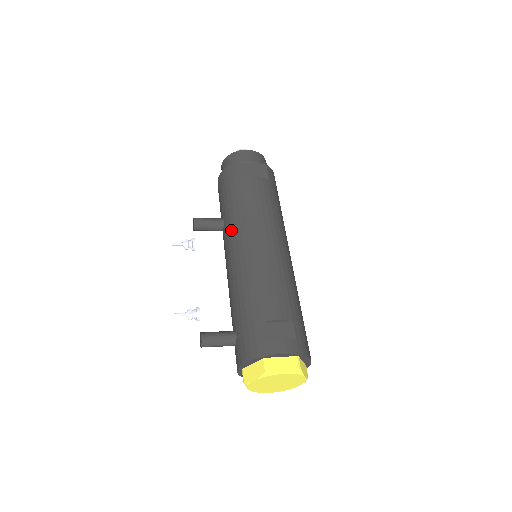
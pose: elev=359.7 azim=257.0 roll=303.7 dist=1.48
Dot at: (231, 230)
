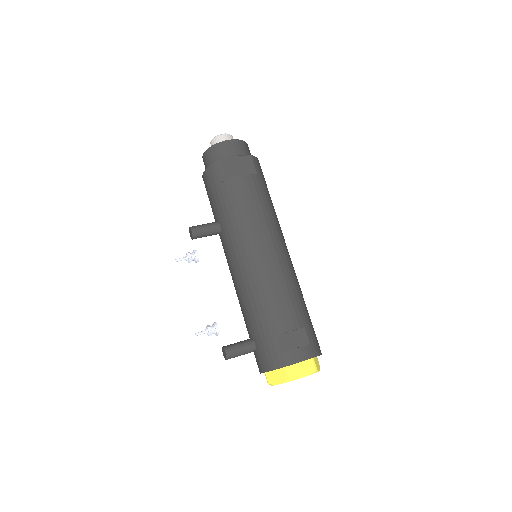
Dot at: (231, 239)
